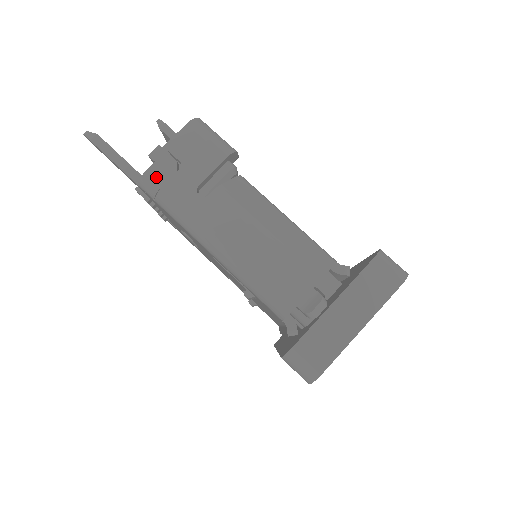
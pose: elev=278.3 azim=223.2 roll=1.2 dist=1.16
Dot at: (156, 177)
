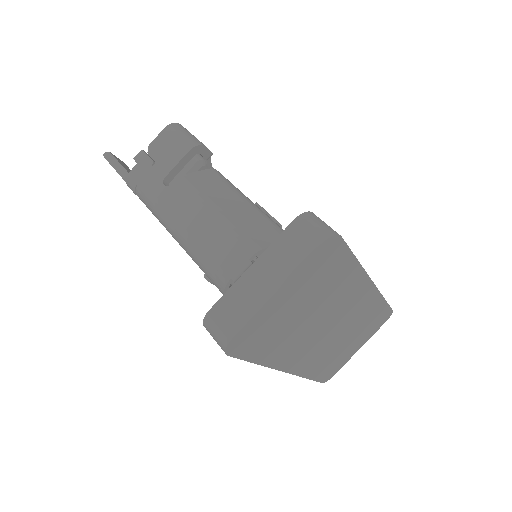
Dot at: (136, 175)
